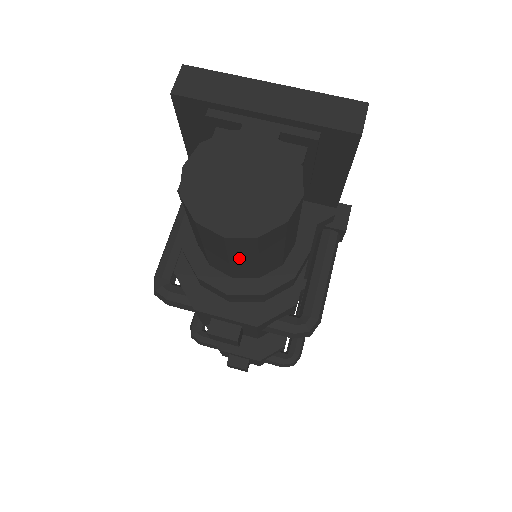
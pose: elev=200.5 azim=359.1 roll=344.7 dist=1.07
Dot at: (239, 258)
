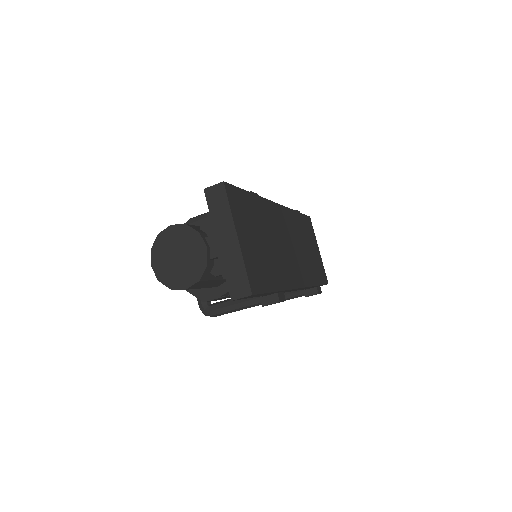
Dot at: occluded
